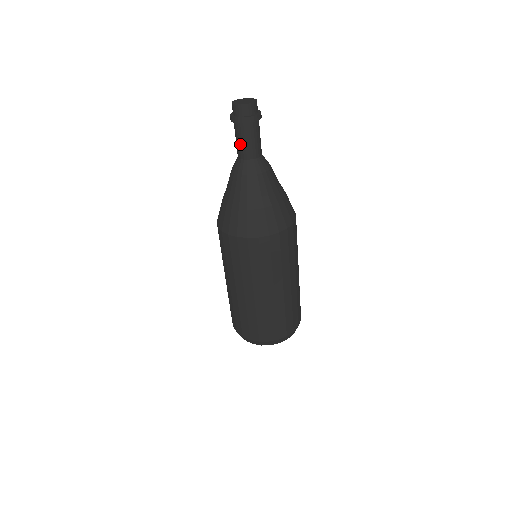
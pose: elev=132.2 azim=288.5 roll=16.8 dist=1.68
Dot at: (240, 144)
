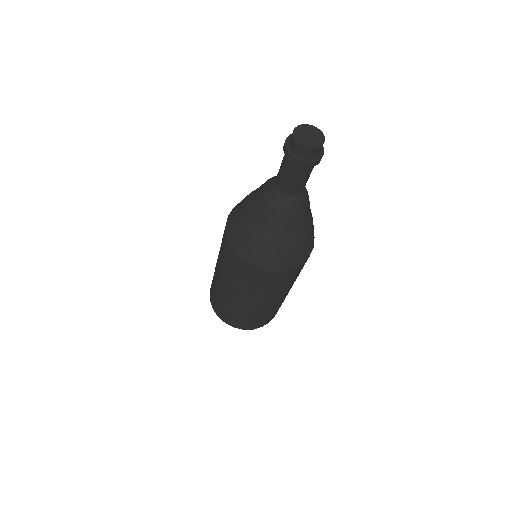
Dot at: (281, 172)
